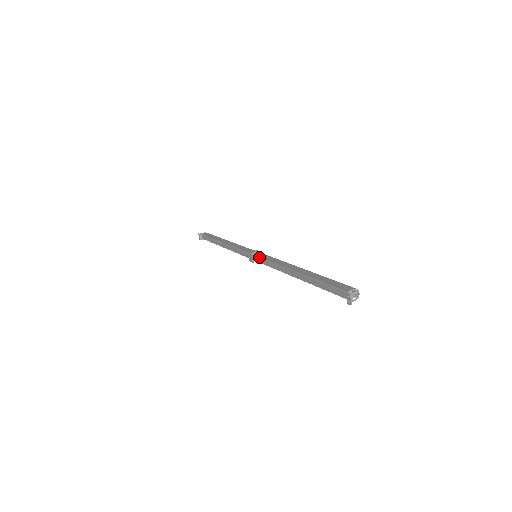
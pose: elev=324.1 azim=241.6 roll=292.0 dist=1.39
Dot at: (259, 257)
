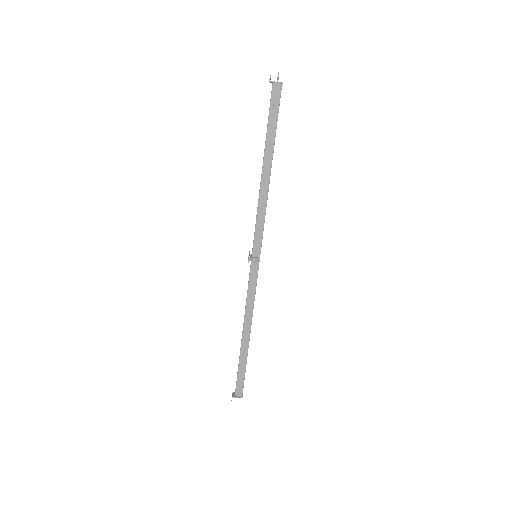
Dot at: (249, 273)
